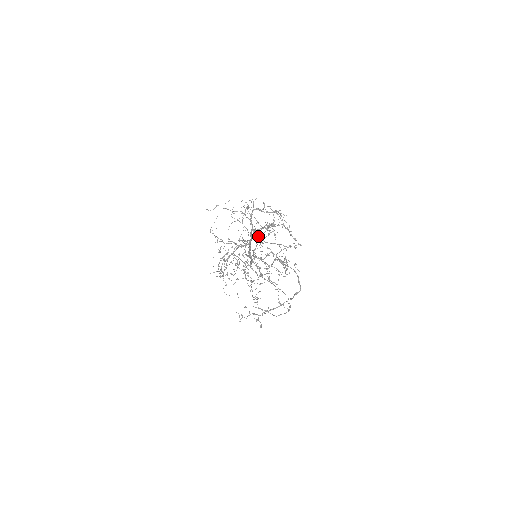
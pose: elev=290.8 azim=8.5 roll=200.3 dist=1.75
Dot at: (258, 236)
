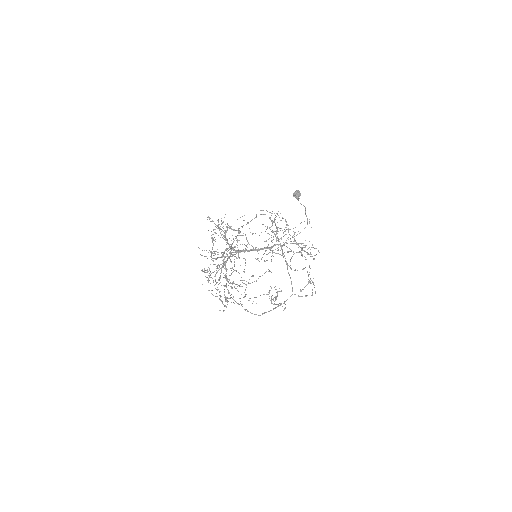
Dot at: (233, 254)
